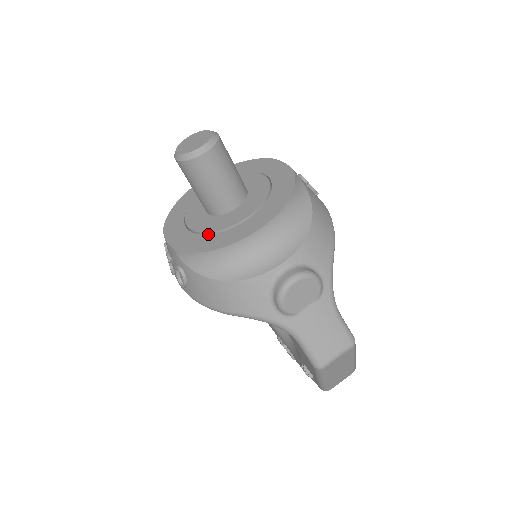
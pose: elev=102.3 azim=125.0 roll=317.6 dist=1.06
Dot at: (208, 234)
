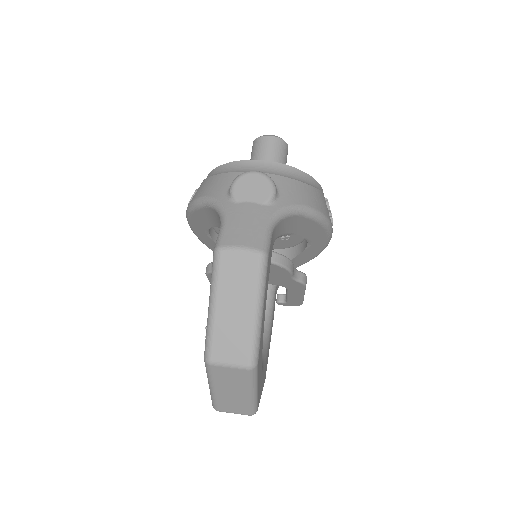
Dot at: occluded
